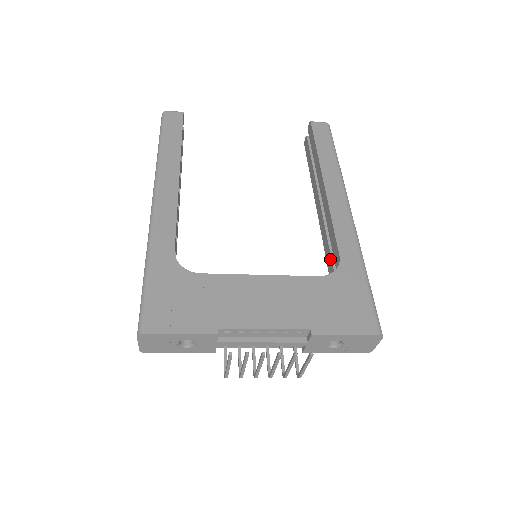
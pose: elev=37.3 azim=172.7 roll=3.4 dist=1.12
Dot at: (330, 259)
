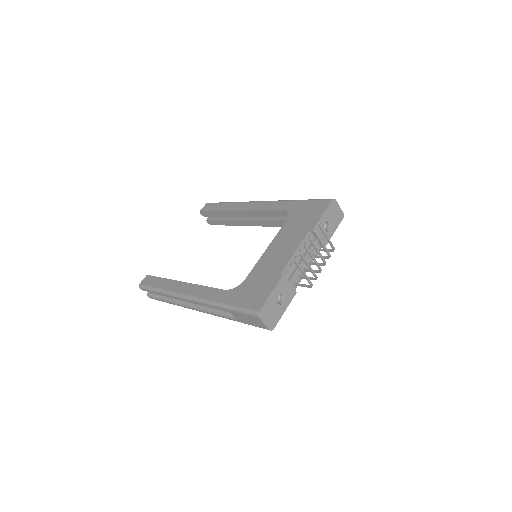
Dot at: (282, 222)
